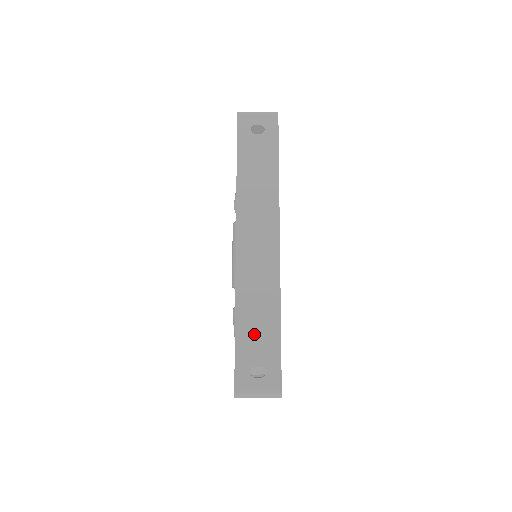
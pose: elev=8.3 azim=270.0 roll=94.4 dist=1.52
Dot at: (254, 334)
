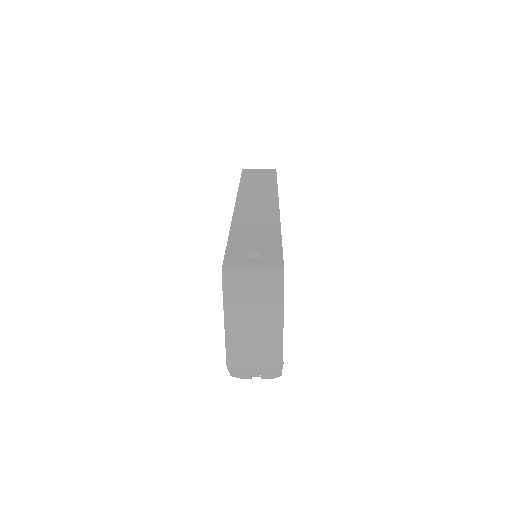
Dot at: (250, 238)
